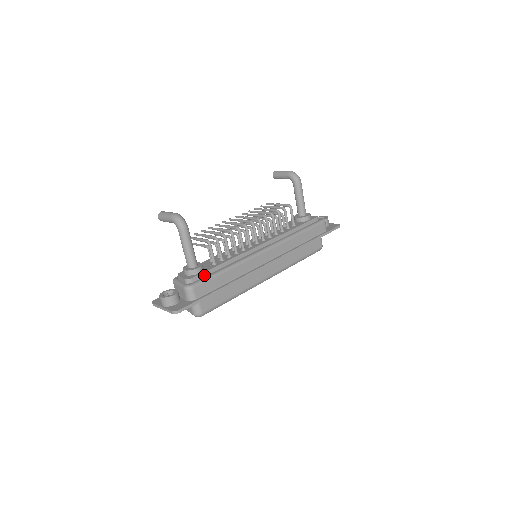
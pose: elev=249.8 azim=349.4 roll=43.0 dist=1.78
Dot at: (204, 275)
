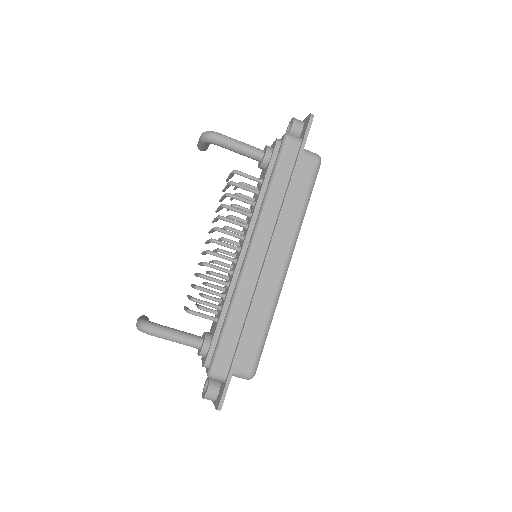
Dot at: (214, 345)
